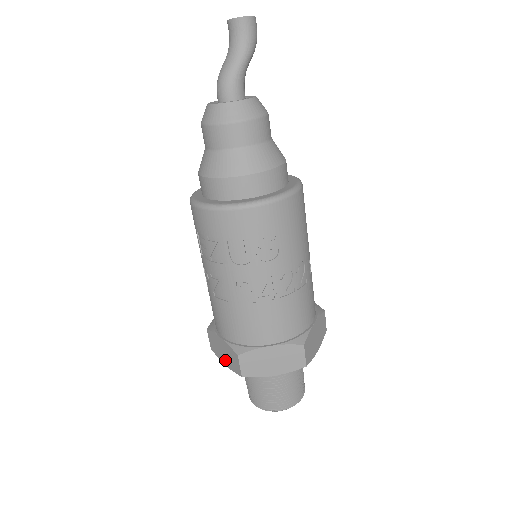
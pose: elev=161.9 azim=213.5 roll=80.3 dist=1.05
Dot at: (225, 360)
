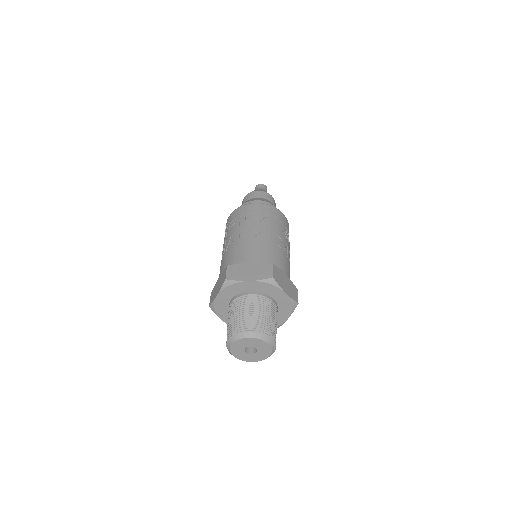
Dot at: (249, 277)
